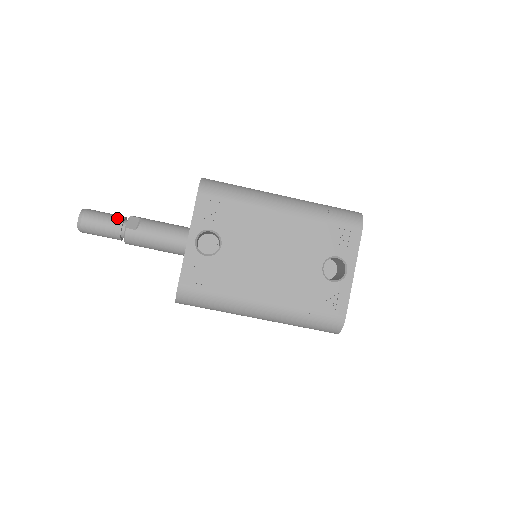
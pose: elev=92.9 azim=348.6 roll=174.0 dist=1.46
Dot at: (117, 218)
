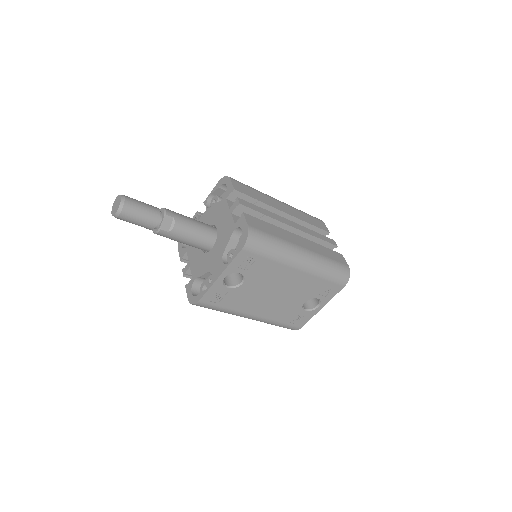
Dot at: (154, 216)
